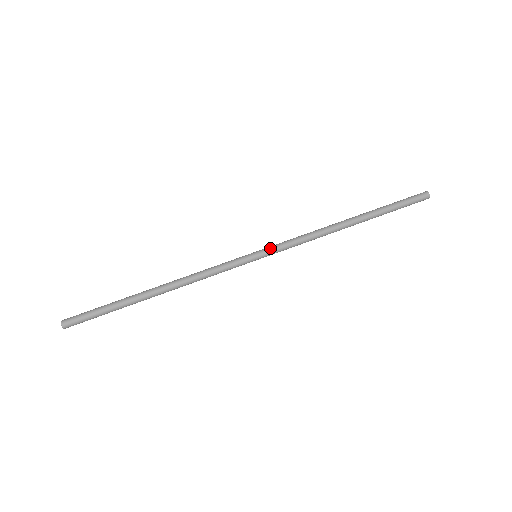
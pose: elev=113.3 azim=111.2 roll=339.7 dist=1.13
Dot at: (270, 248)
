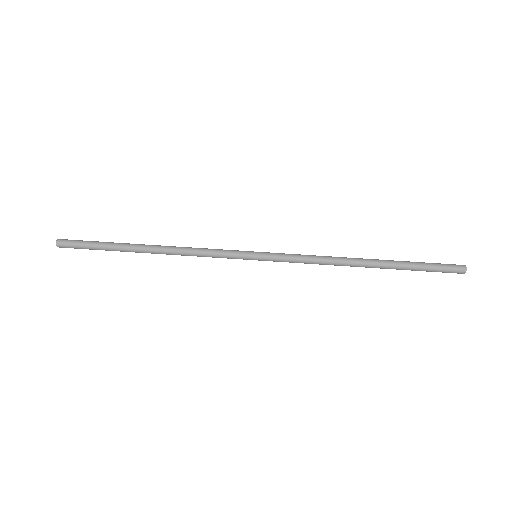
Dot at: (272, 254)
